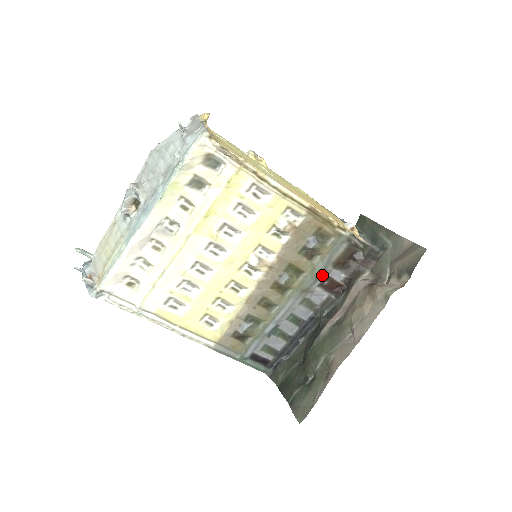
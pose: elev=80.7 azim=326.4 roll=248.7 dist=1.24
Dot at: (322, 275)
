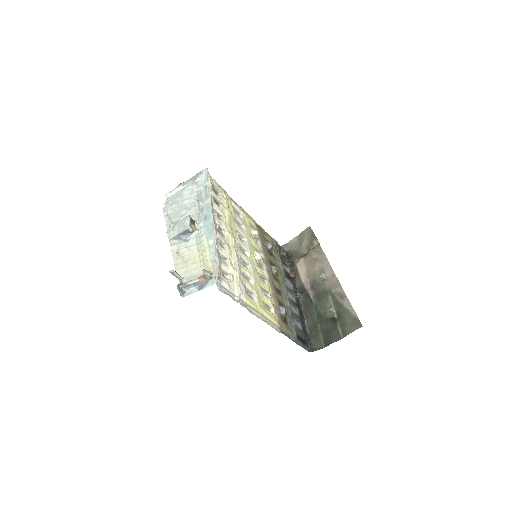
Dot at: occluded
